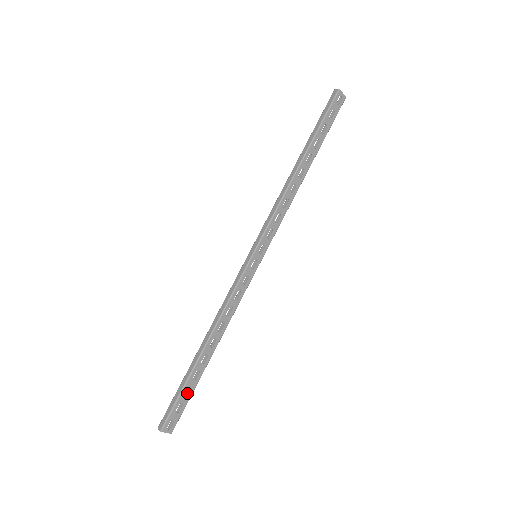
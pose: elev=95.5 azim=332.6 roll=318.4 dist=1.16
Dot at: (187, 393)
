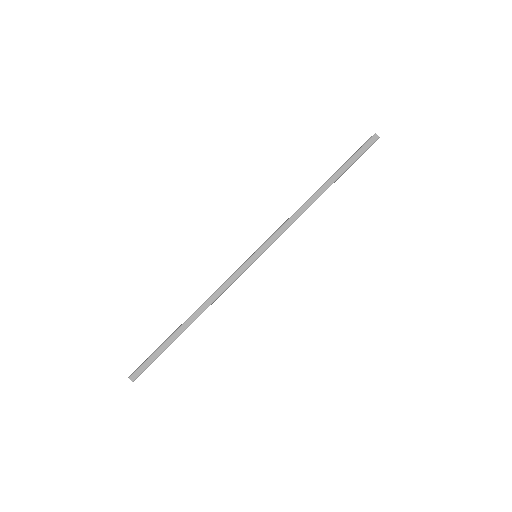
Dot at: occluded
